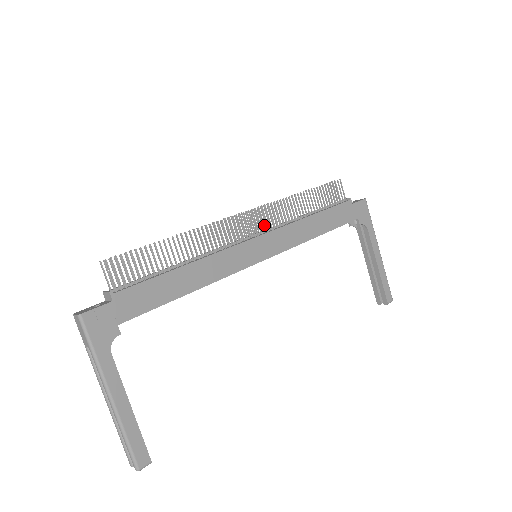
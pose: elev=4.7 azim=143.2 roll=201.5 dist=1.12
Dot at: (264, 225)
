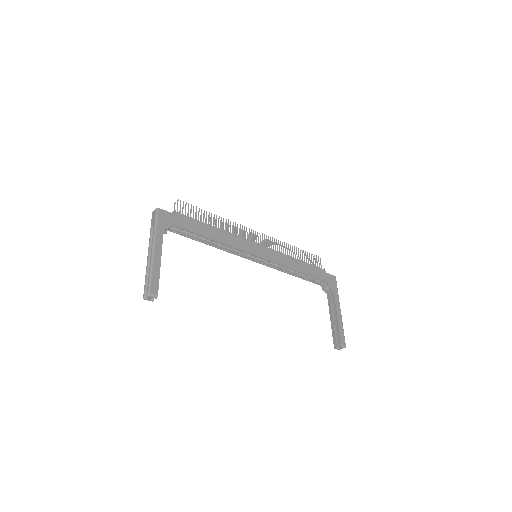
Dot at: occluded
